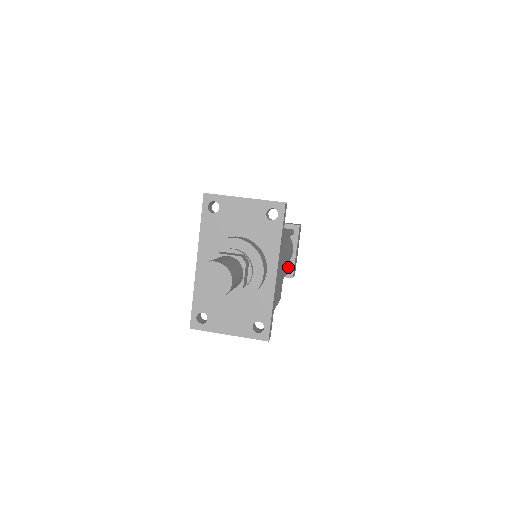
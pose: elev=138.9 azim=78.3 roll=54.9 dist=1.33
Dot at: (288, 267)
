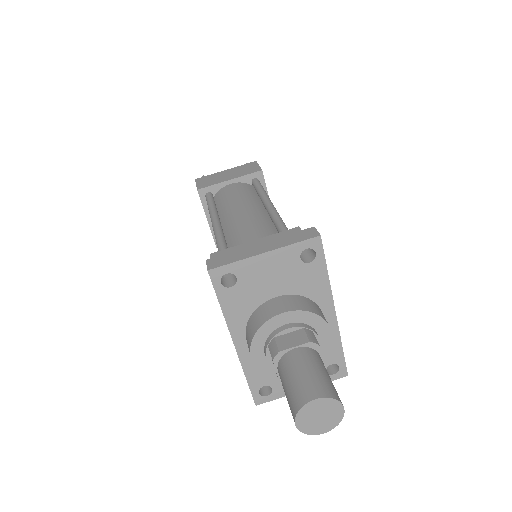
Dot at: occluded
